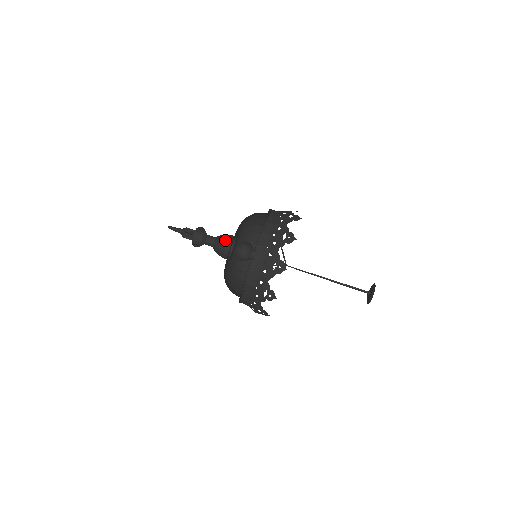
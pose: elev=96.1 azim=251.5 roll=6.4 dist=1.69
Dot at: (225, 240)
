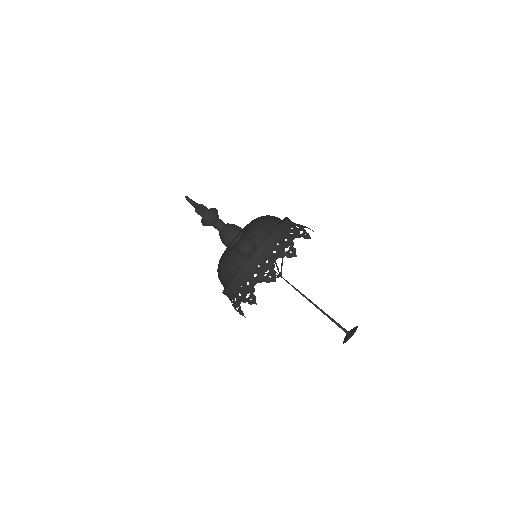
Dot at: (236, 226)
